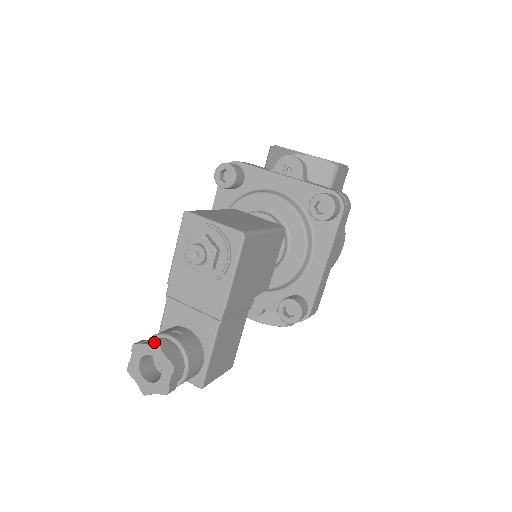
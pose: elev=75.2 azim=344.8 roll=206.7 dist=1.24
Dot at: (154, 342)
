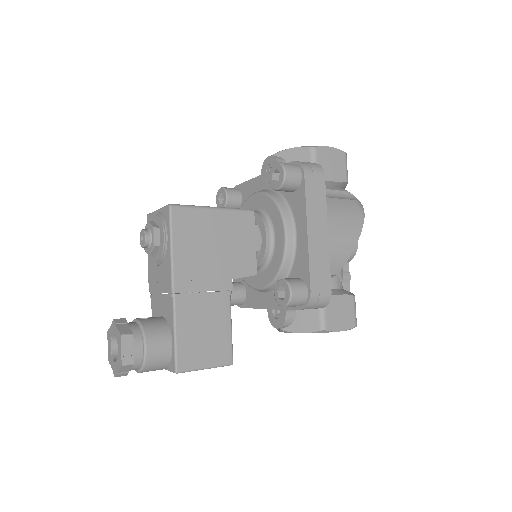
Dot at: (113, 320)
